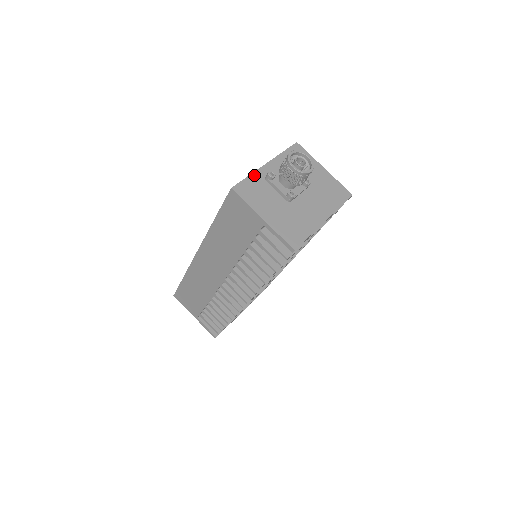
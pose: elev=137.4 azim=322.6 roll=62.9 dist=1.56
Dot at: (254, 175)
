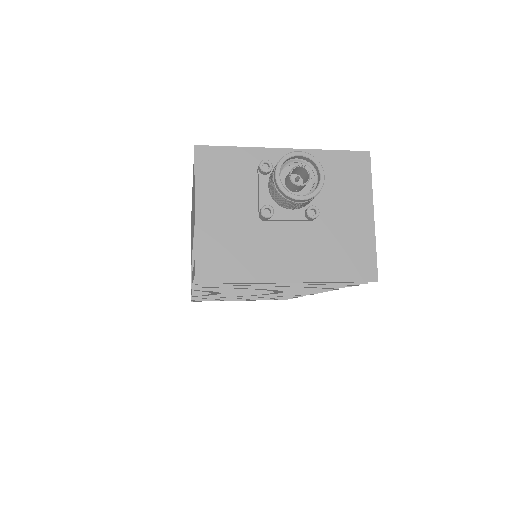
Dot at: (248, 151)
